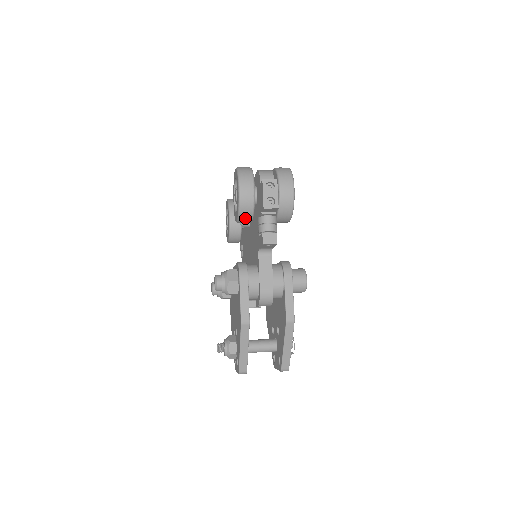
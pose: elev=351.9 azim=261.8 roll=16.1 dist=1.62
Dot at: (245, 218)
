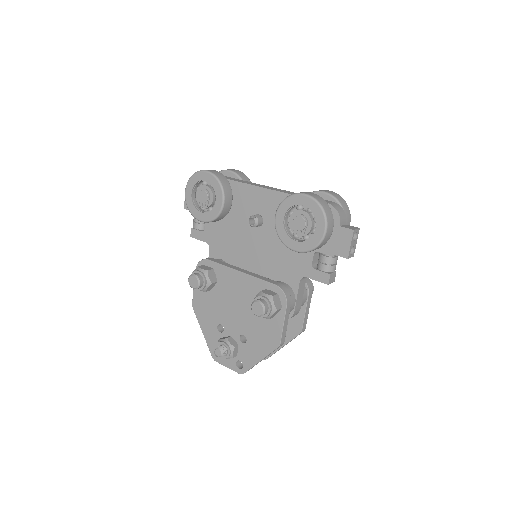
Dot at: occluded
